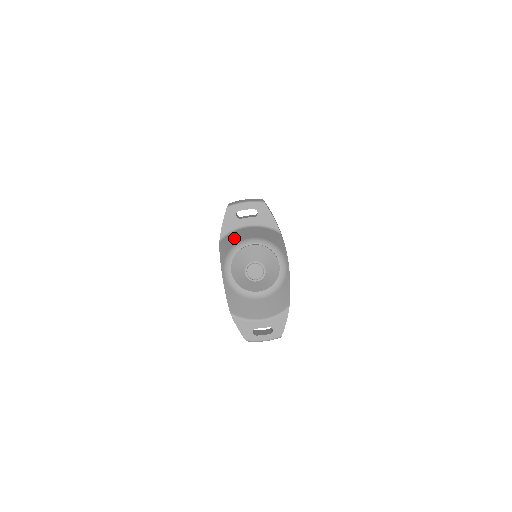
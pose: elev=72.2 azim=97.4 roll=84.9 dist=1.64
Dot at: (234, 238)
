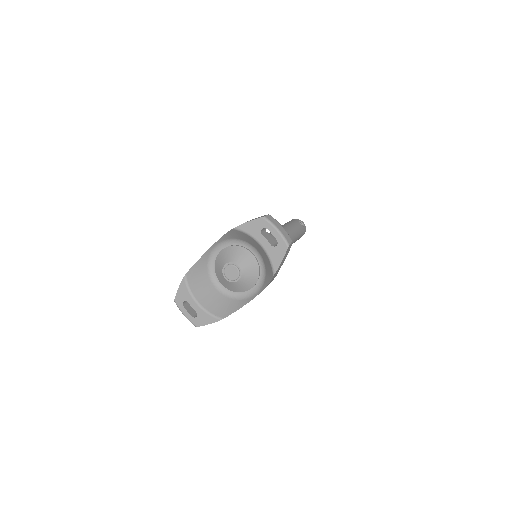
Dot at: (246, 237)
